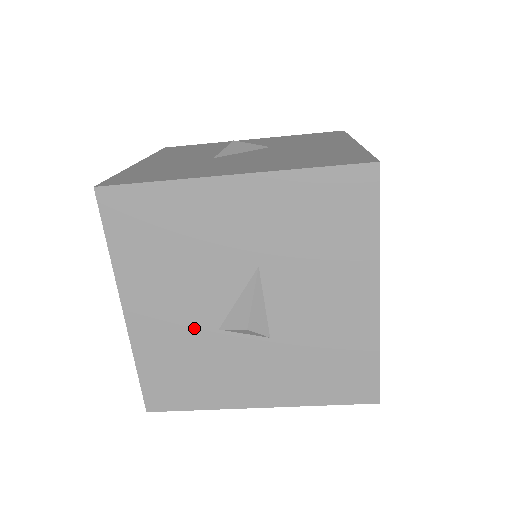
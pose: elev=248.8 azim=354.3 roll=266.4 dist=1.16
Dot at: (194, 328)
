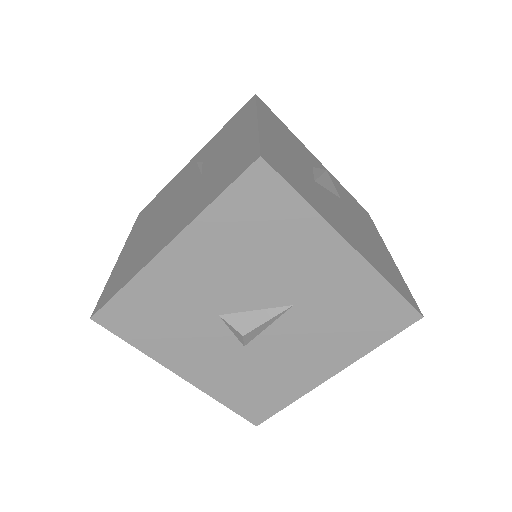
Dot at: (203, 300)
